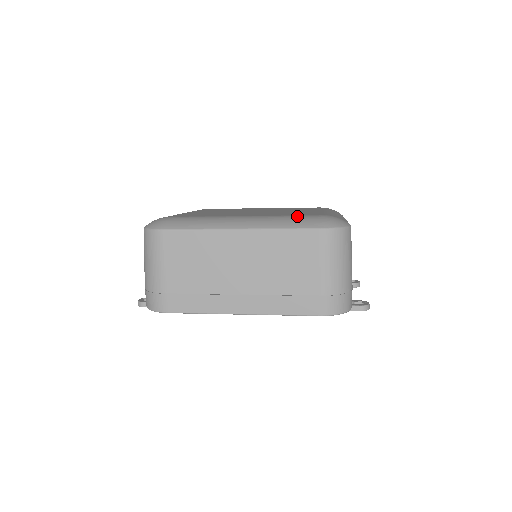
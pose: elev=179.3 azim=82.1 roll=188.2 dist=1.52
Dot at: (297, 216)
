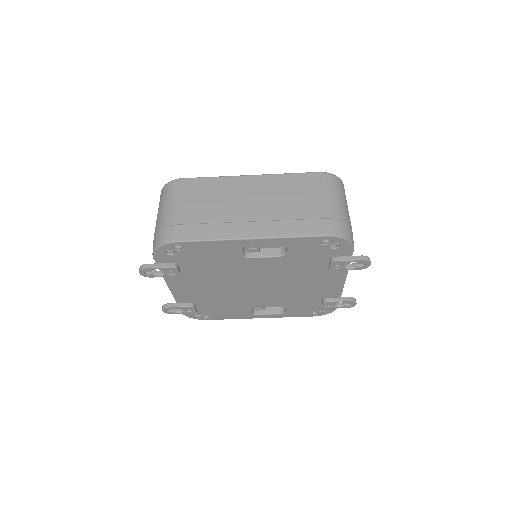
Dot at: occluded
